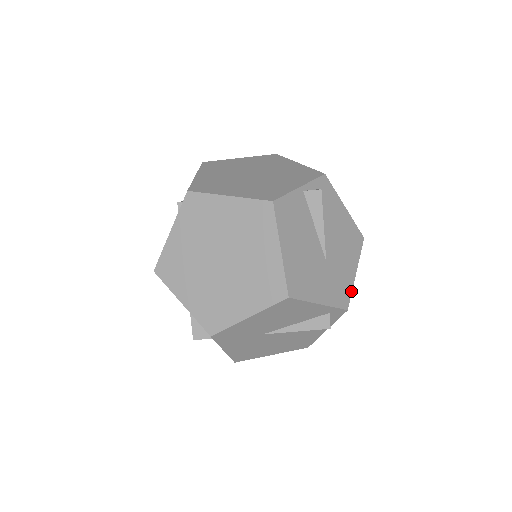
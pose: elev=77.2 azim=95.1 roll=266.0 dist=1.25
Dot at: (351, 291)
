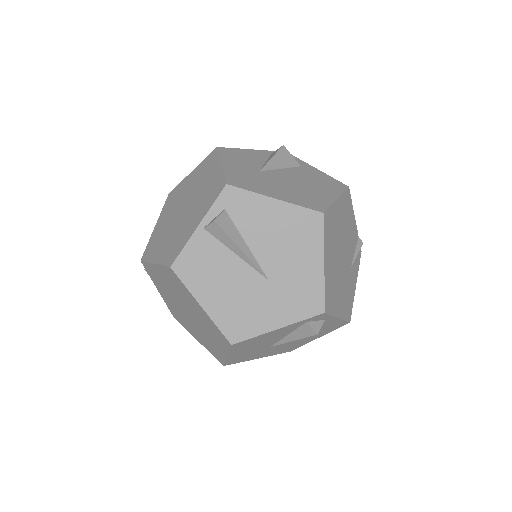
Dot at: (323, 289)
